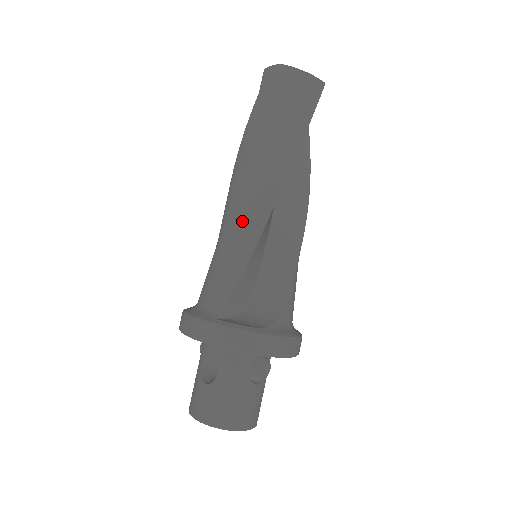
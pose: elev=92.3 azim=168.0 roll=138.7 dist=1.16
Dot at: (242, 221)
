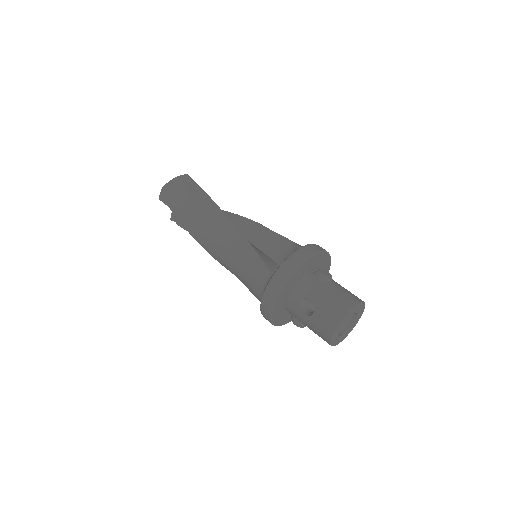
Dot at: (227, 241)
